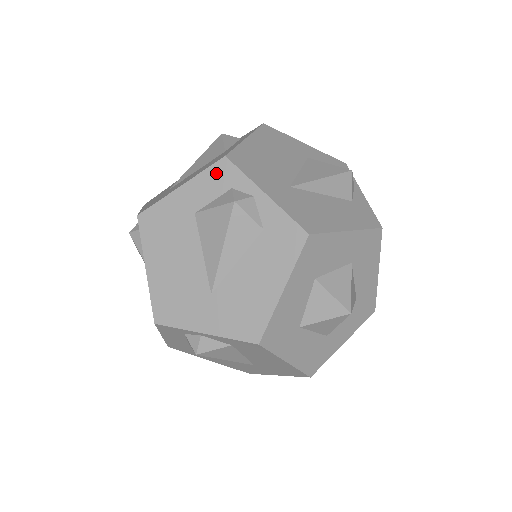
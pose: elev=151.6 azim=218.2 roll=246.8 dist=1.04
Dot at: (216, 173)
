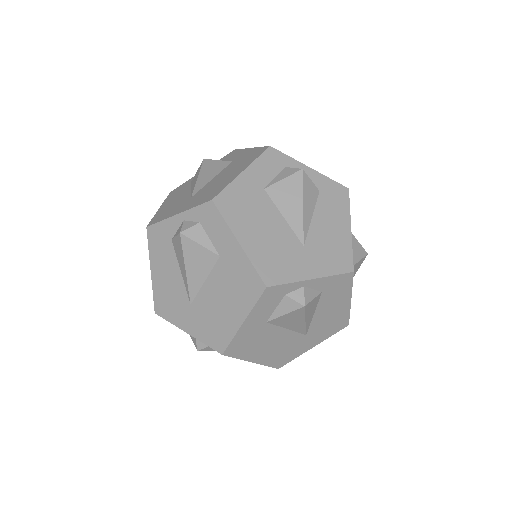
Dot at: occluded
